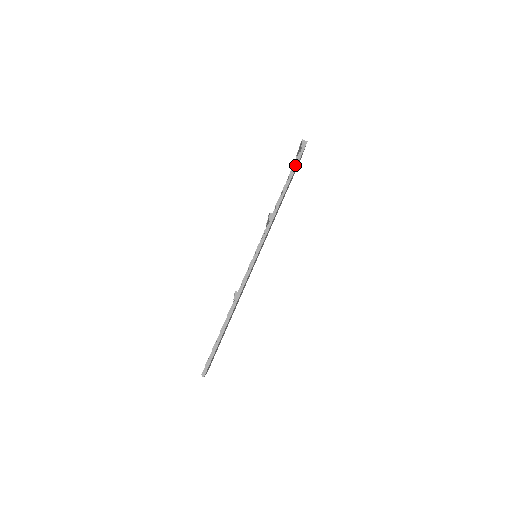
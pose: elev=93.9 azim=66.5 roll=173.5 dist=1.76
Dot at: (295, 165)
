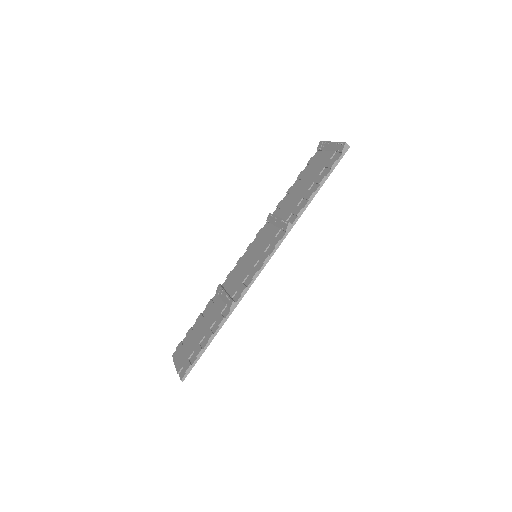
Dot at: (330, 172)
